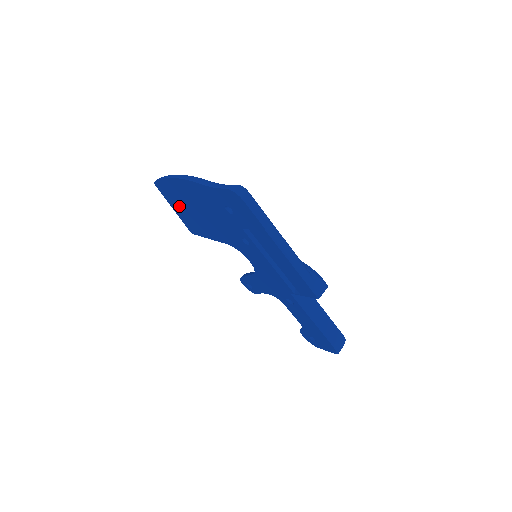
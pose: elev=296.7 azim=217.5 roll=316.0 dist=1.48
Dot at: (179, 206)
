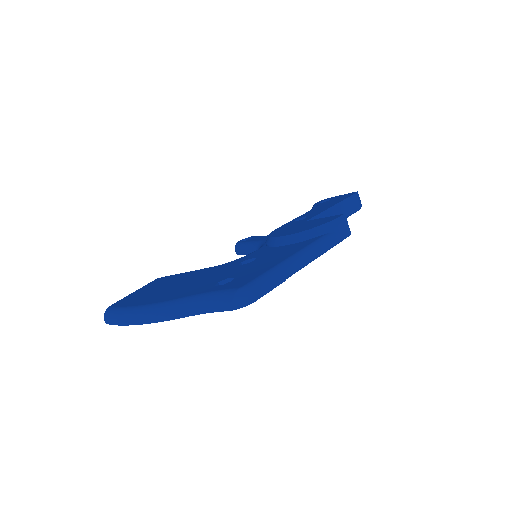
Dot at: occluded
